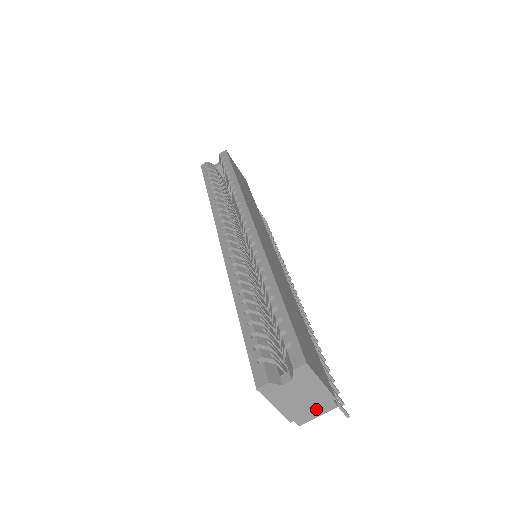
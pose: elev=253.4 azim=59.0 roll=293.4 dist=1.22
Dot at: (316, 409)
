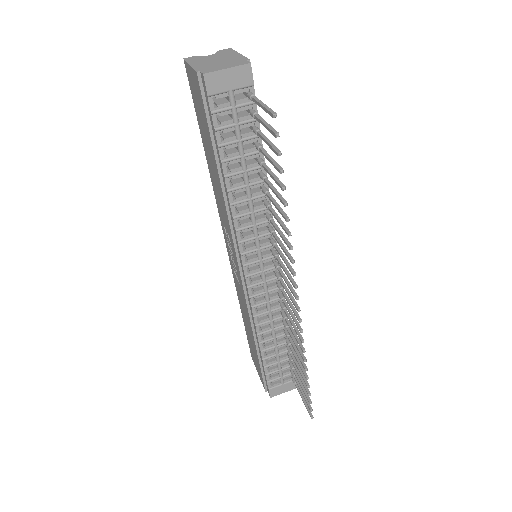
Dot at: (227, 65)
